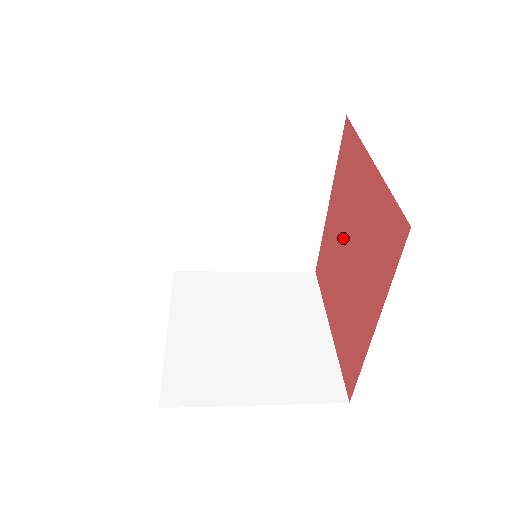
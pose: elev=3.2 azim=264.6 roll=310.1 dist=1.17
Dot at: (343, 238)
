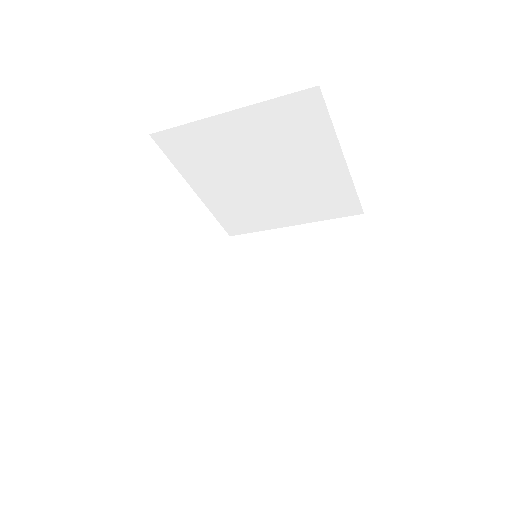
Dot at: occluded
